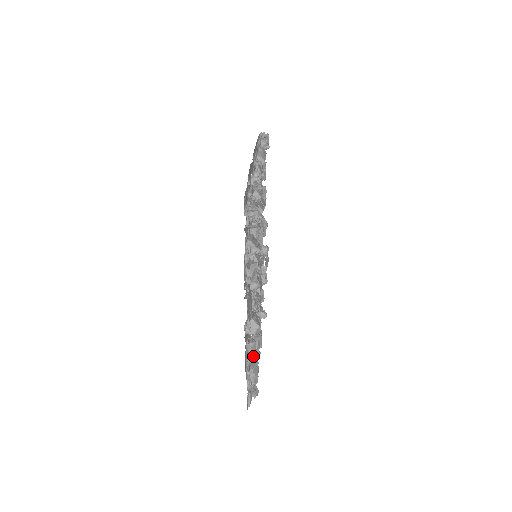
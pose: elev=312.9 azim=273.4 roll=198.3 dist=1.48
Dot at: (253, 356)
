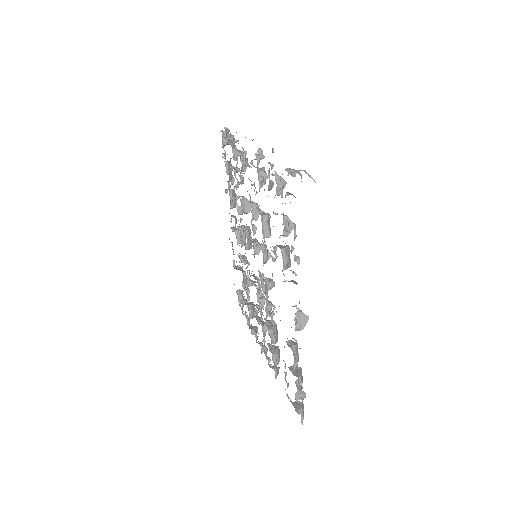
Dot at: (297, 361)
